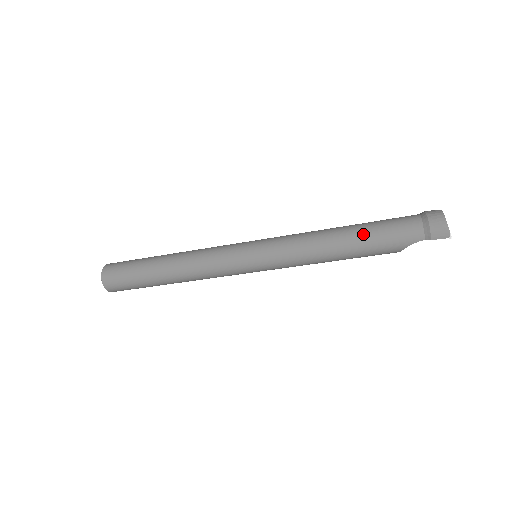
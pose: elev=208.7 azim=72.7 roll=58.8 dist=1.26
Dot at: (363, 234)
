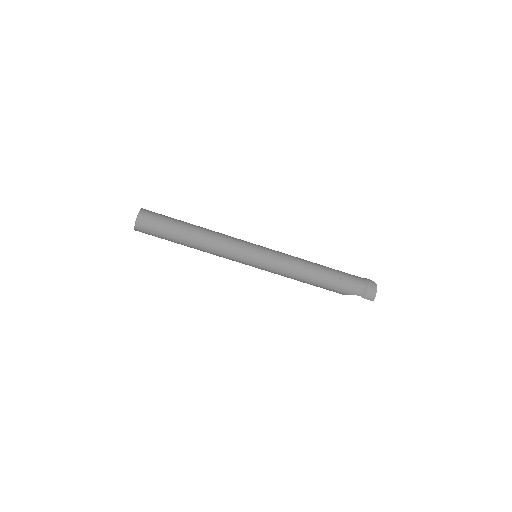
Dot at: (330, 277)
